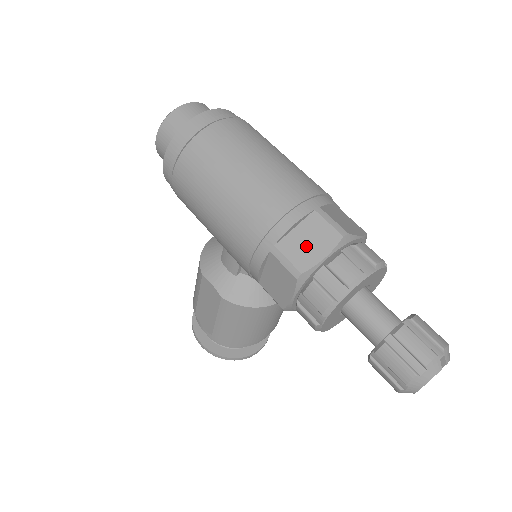
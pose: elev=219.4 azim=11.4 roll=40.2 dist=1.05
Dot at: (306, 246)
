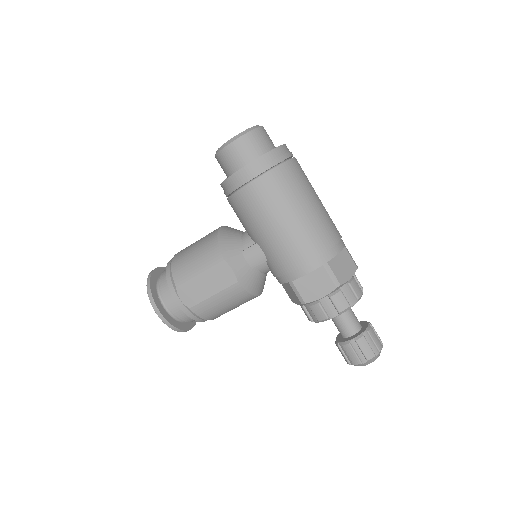
Dot at: (342, 268)
